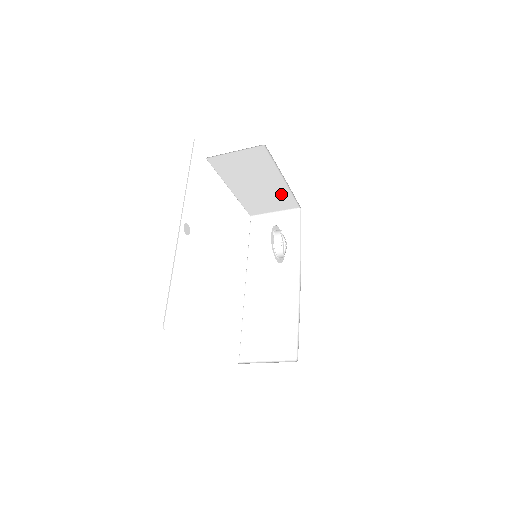
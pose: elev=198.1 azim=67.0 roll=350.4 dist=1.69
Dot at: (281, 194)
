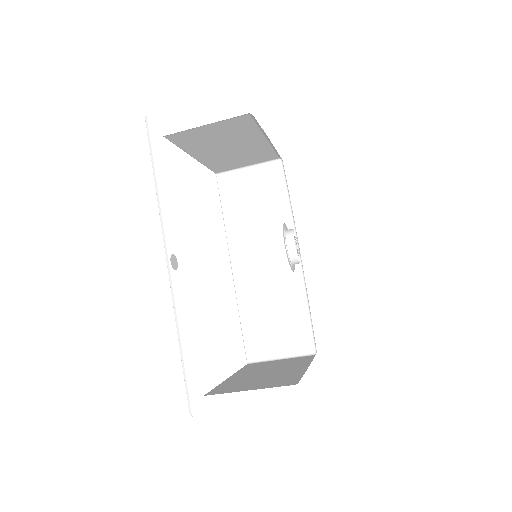
Dot at: (260, 151)
